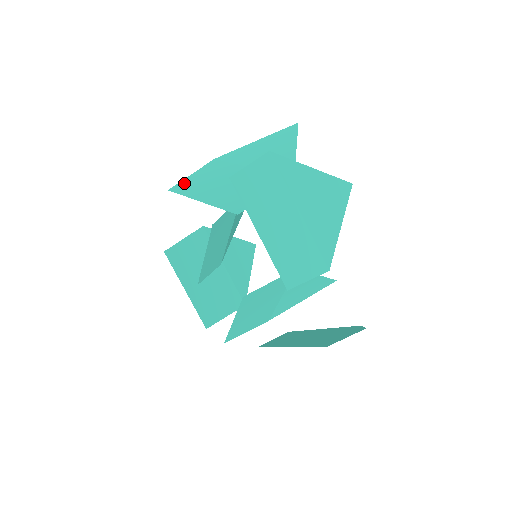
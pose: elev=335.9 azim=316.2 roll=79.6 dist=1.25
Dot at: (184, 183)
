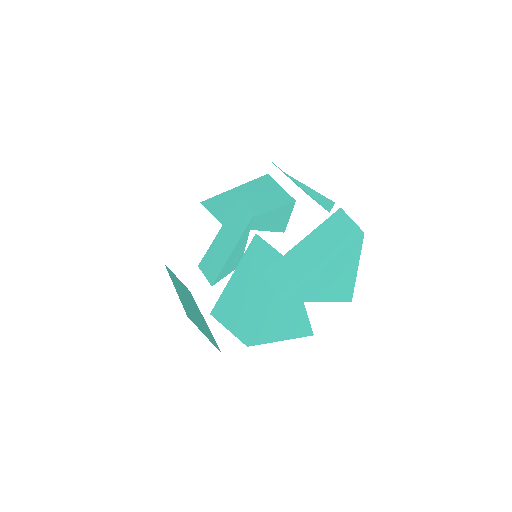
Dot at: (211, 207)
